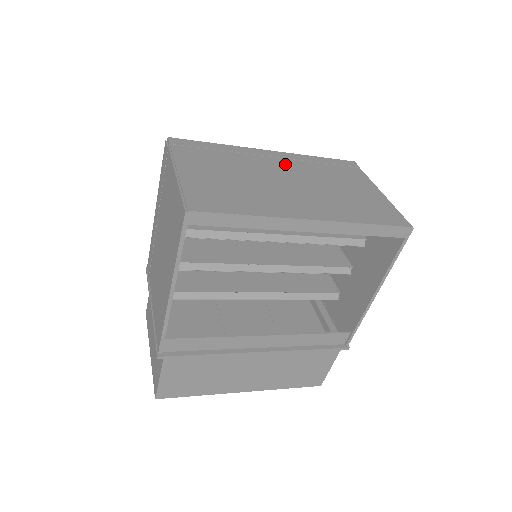
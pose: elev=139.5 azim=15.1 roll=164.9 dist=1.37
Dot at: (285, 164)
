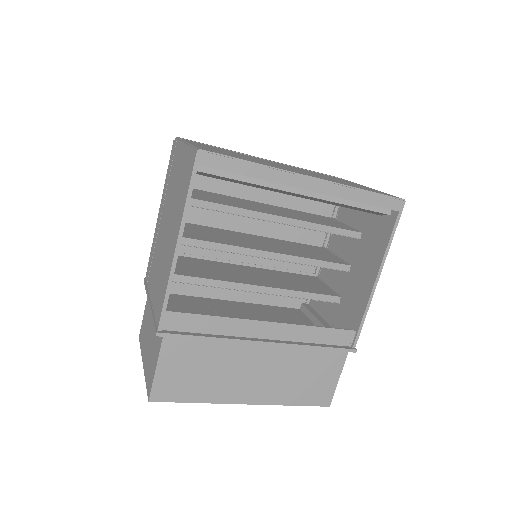
Dot at: (281, 164)
